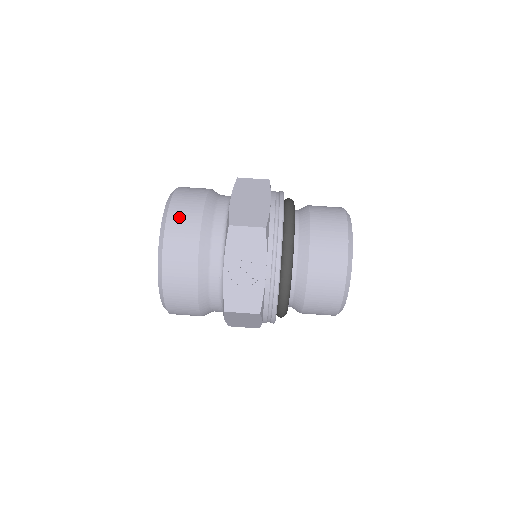
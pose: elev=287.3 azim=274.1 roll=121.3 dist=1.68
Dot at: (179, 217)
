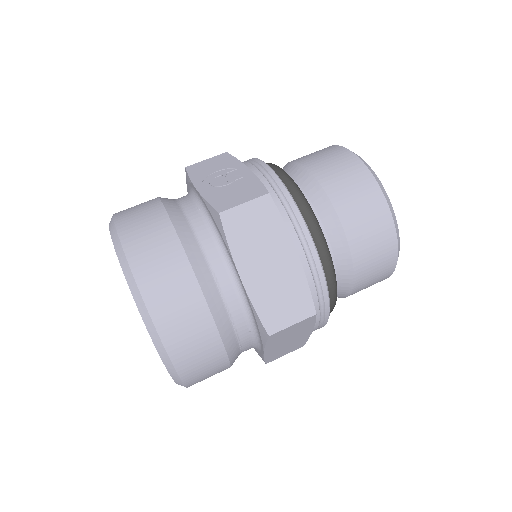
Dot at: occluded
